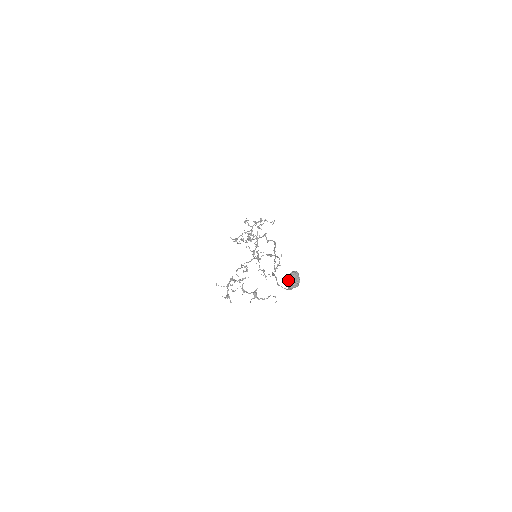
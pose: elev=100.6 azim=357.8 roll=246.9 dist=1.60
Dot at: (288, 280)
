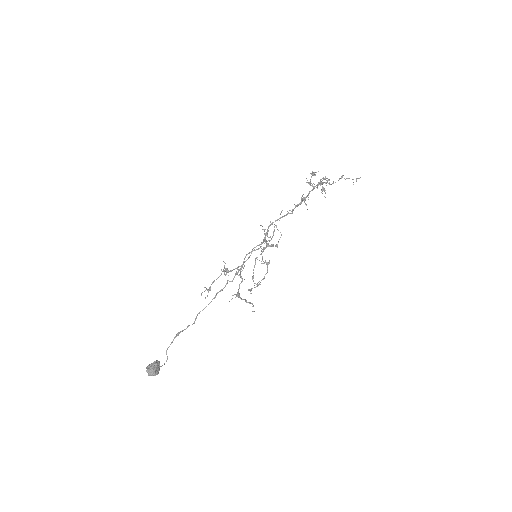
Dot at: (147, 368)
